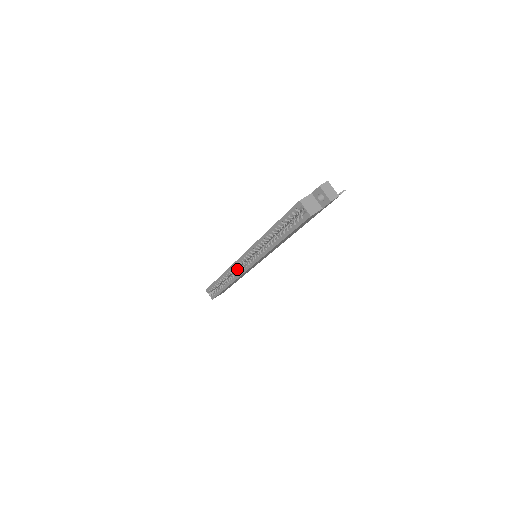
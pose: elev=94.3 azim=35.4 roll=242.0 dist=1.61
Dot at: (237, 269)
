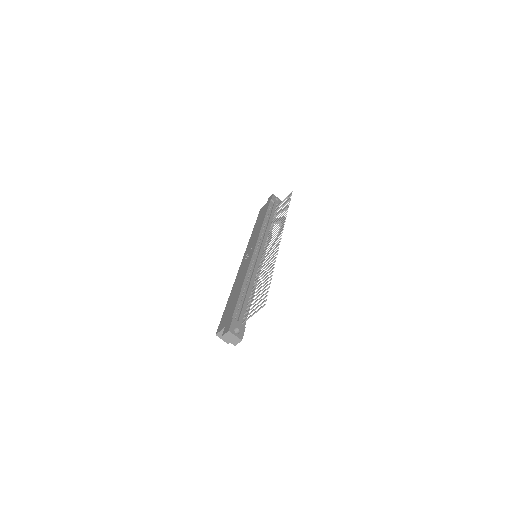
Dot at: occluded
